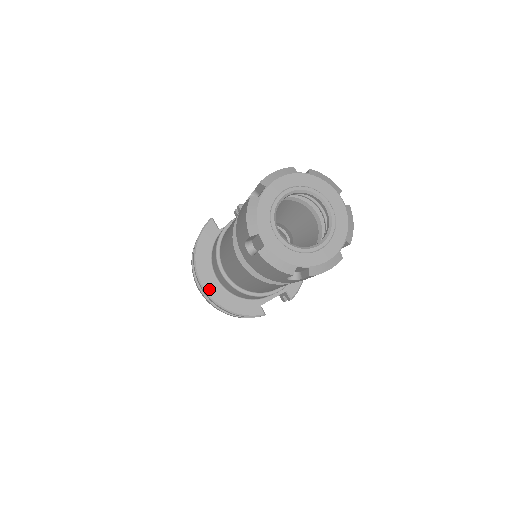
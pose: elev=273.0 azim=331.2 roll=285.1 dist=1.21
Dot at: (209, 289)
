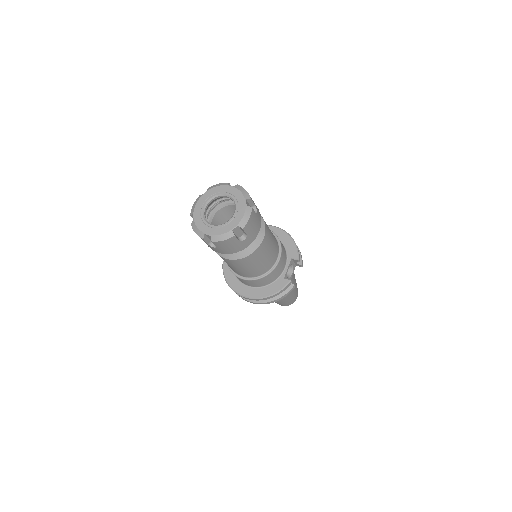
Dot at: (250, 295)
